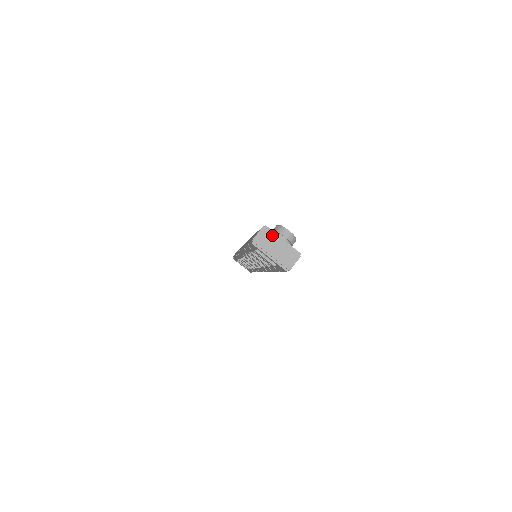
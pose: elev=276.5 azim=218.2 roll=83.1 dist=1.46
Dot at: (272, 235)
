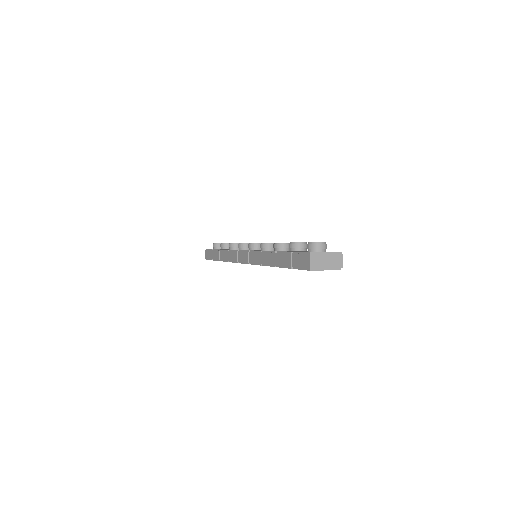
Dot at: (319, 255)
